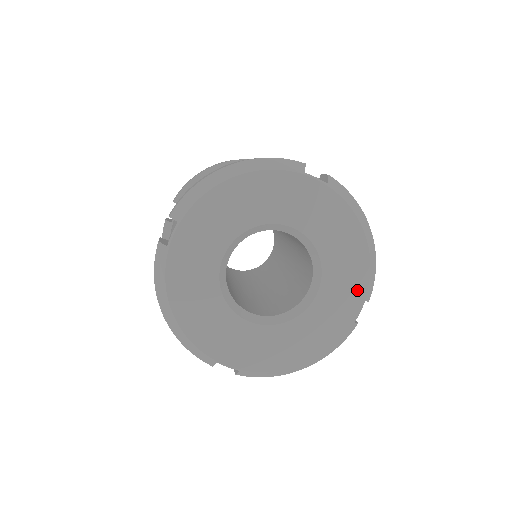
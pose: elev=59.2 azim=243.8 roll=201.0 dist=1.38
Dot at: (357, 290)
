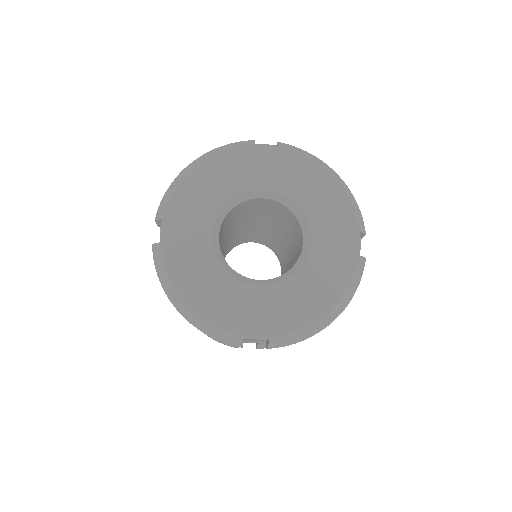
Dot at: (347, 224)
